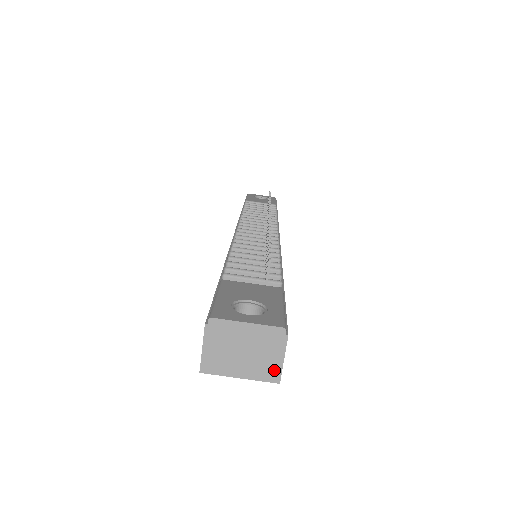
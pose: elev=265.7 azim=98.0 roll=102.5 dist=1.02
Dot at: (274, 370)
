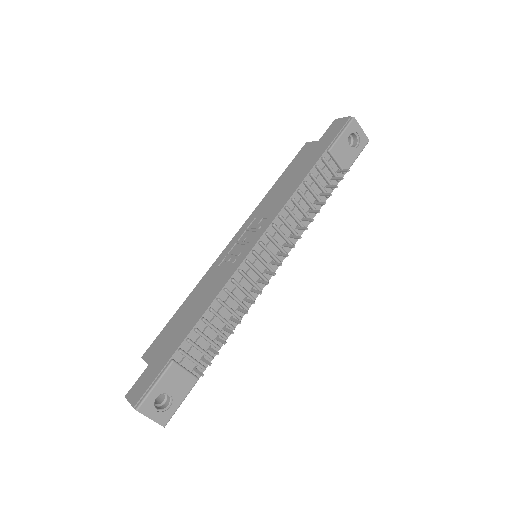
Dot at: occluded
